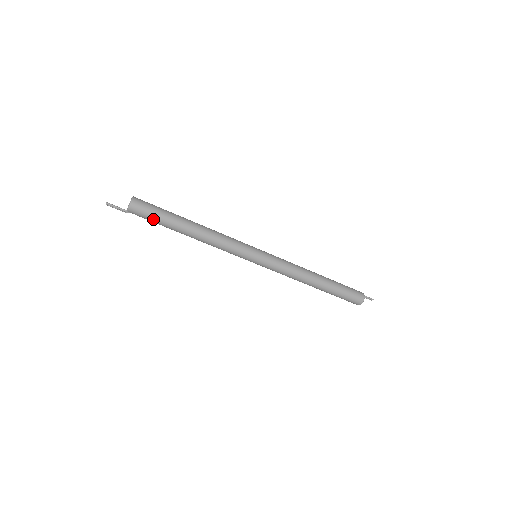
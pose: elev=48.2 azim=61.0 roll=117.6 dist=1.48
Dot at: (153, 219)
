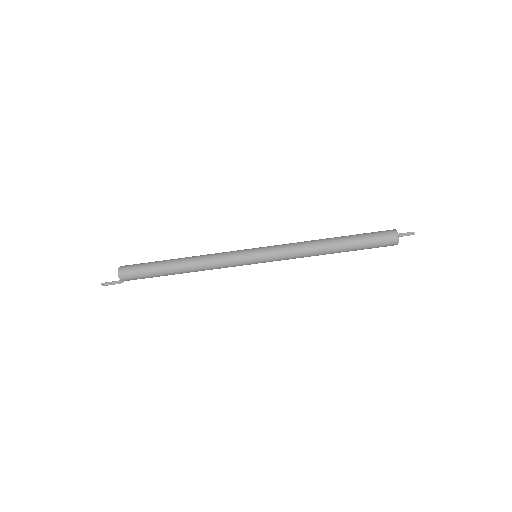
Dot at: (143, 273)
